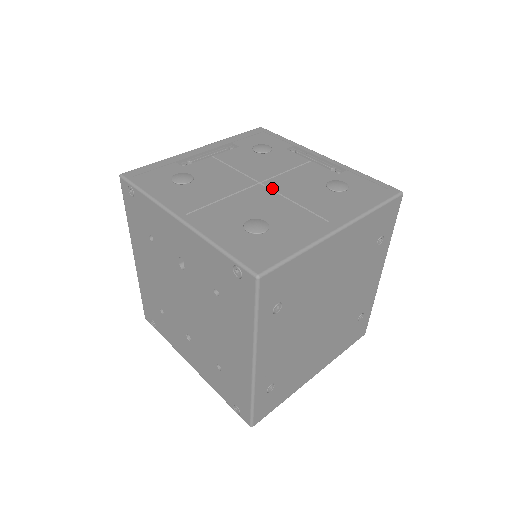
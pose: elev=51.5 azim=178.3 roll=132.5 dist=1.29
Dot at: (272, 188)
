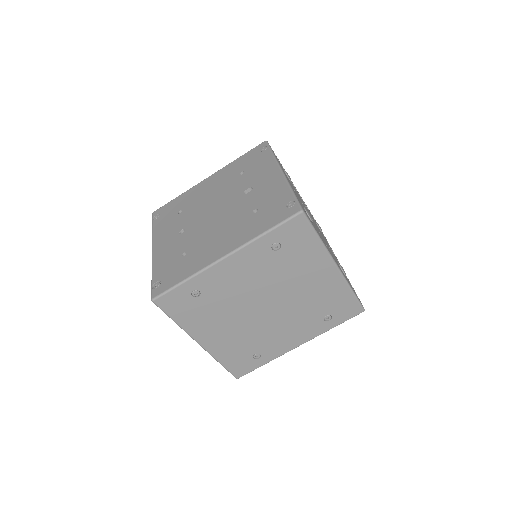
Dot at: occluded
